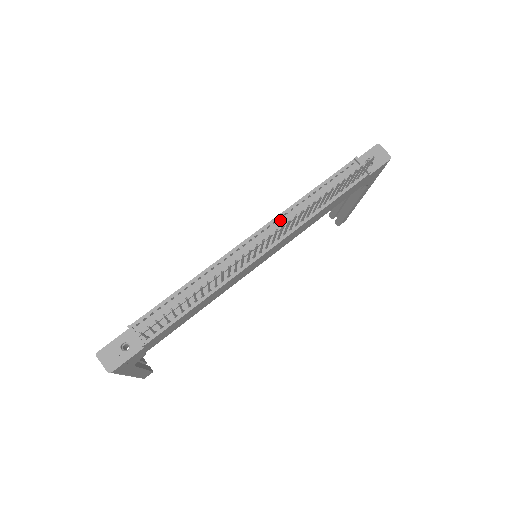
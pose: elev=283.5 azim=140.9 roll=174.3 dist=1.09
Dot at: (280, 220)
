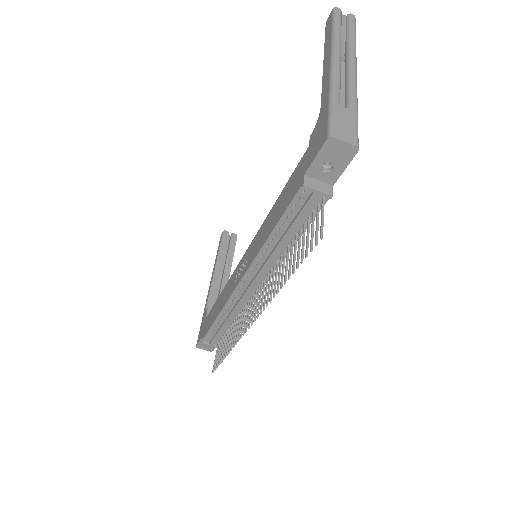
Dot at: (256, 267)
